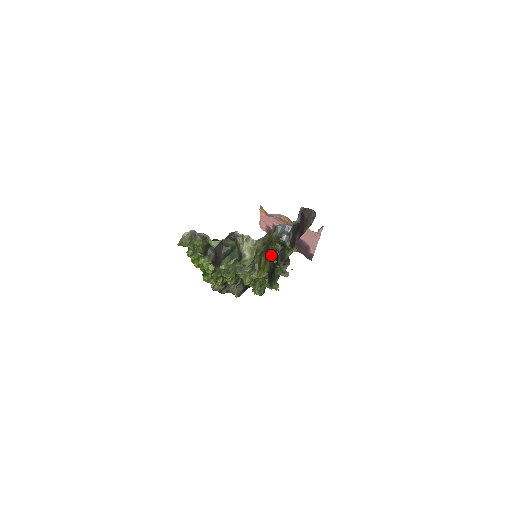
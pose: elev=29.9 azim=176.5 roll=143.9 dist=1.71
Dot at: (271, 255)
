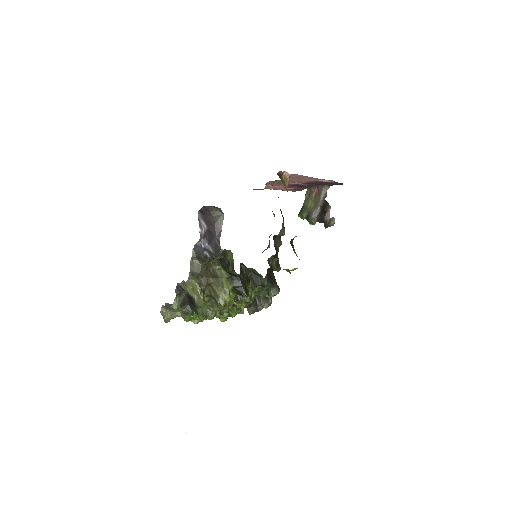
Dot at: (222, 272)
